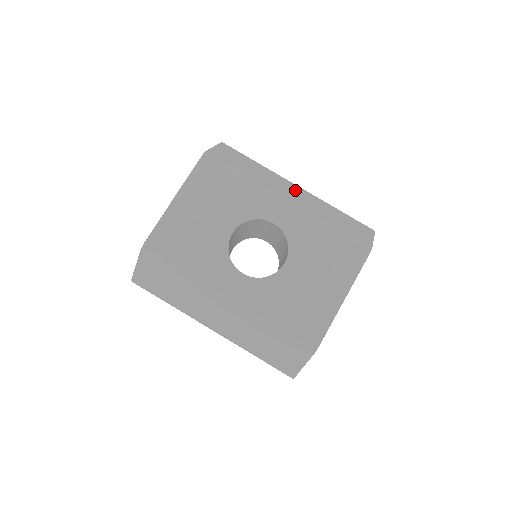
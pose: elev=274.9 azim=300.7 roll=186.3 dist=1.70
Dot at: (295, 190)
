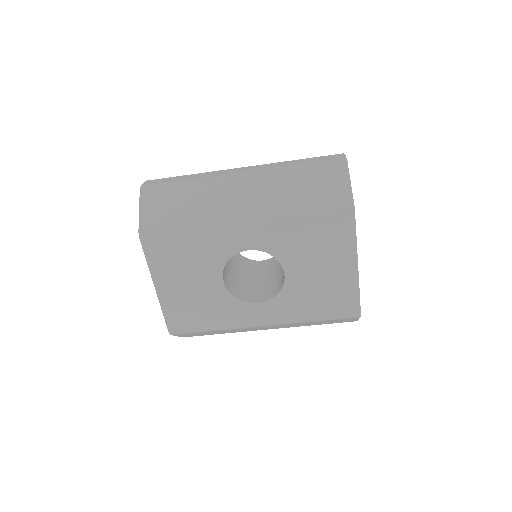
Dot at: (241, 189)
